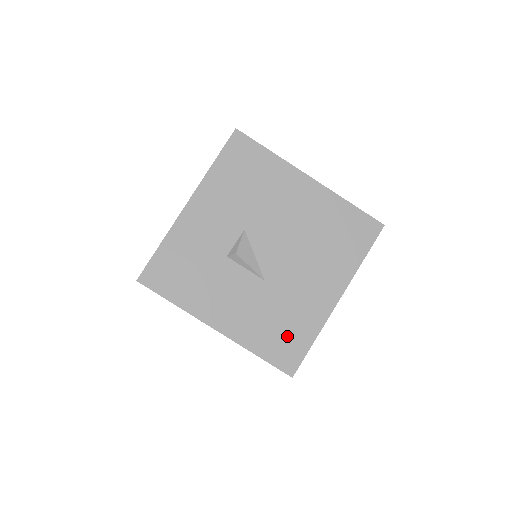
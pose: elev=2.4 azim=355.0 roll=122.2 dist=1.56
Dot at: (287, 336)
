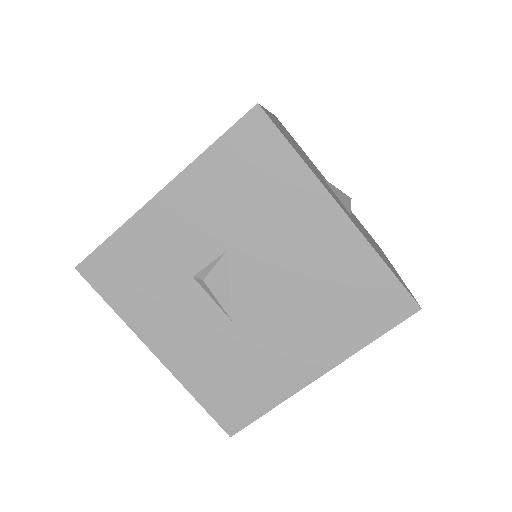
Dot at: (239, 393)
